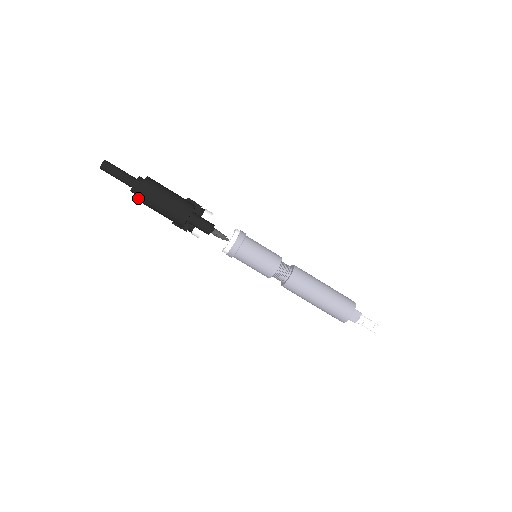
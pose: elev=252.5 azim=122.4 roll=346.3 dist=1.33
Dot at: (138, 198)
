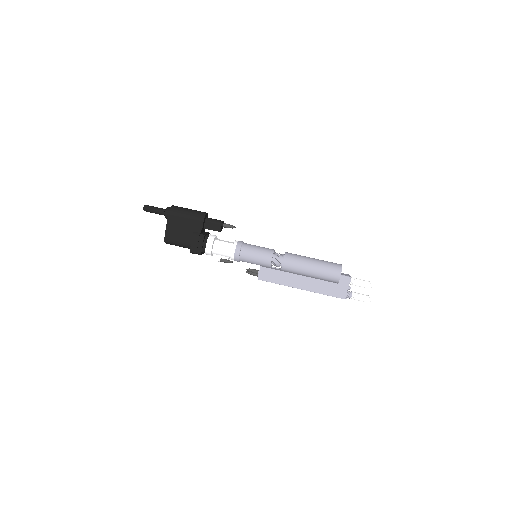
Dot at: (172, 210)
